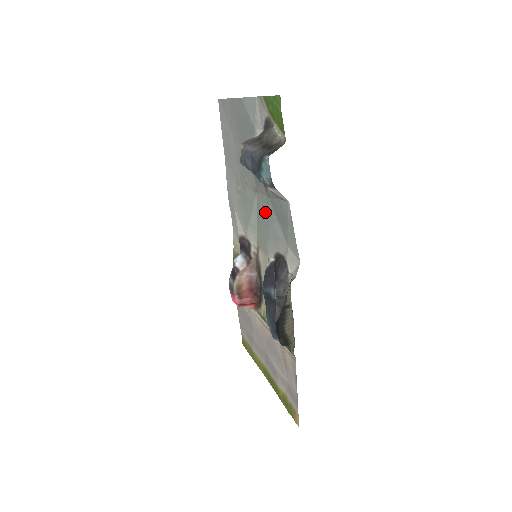
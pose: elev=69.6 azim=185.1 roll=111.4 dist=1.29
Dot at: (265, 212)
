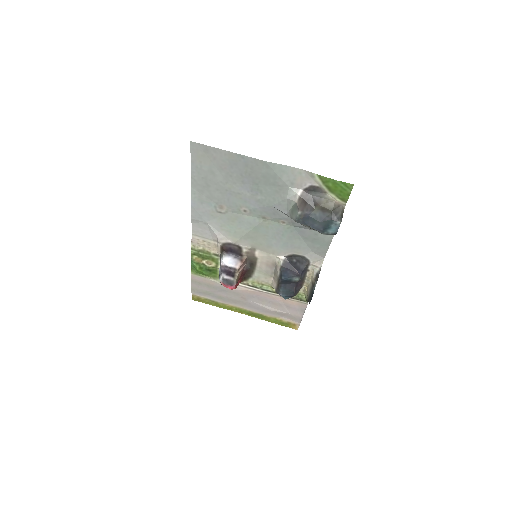
Dot at: (281, 233)
